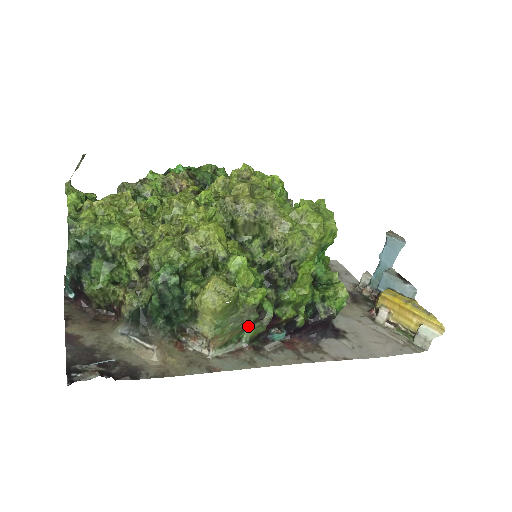
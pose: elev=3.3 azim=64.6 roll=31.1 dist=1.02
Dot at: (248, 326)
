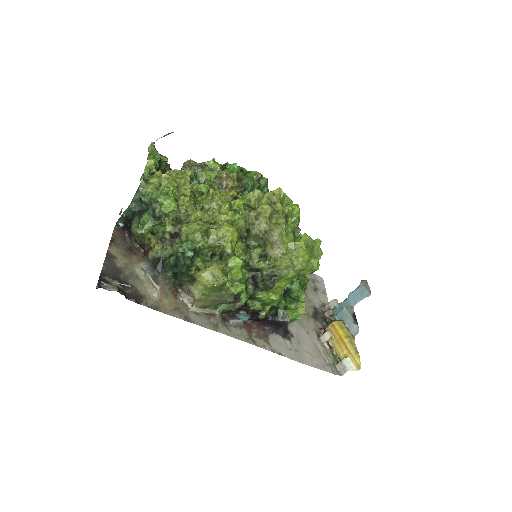
Dot at: (225, 303)
